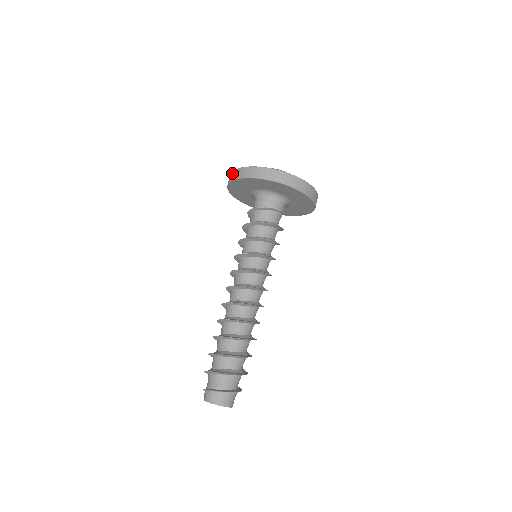
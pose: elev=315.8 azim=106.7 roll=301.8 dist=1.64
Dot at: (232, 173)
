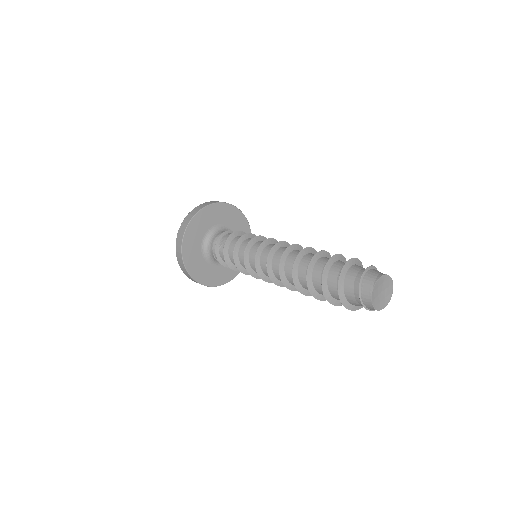
Dot at: (177, 237)
